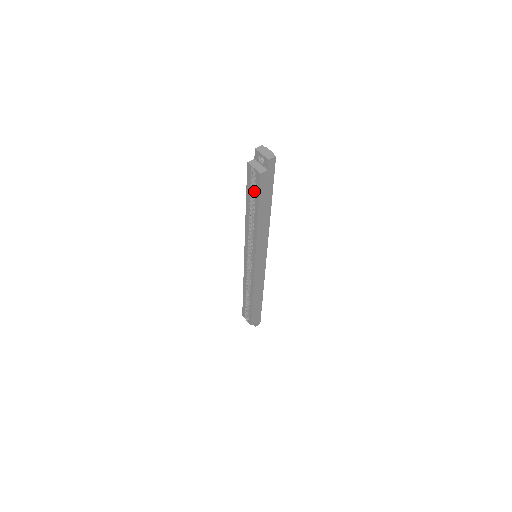
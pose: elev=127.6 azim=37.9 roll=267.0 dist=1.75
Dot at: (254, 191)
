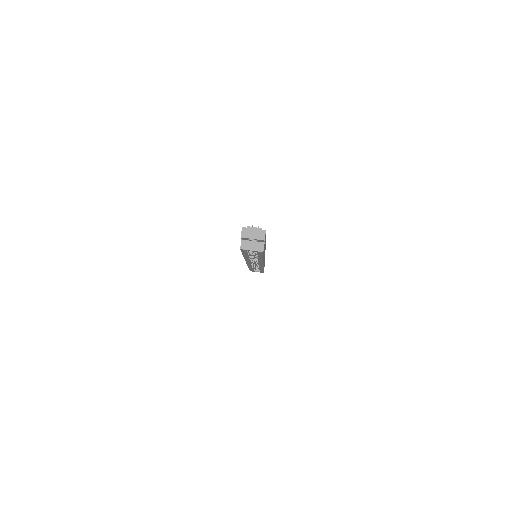
Dot at: (251, 251)
